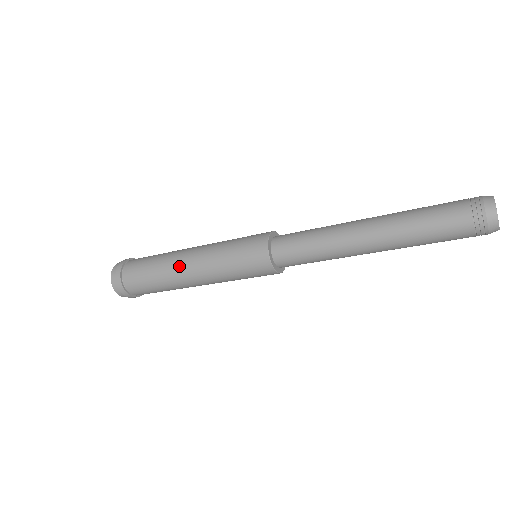
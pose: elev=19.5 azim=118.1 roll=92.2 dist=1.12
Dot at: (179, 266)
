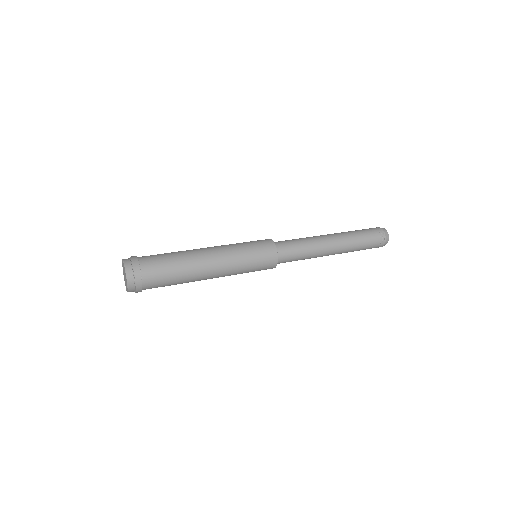
Dot at: (205, 271)
